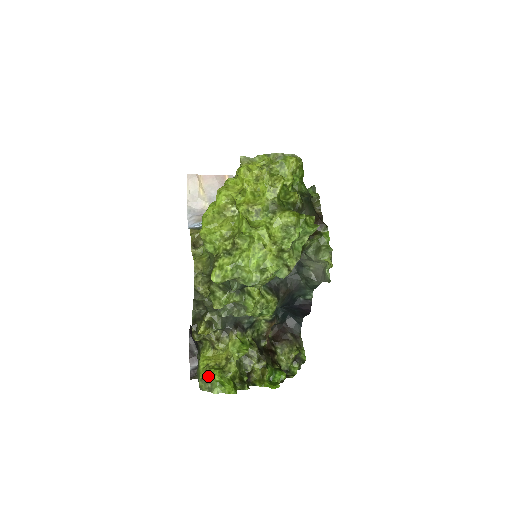
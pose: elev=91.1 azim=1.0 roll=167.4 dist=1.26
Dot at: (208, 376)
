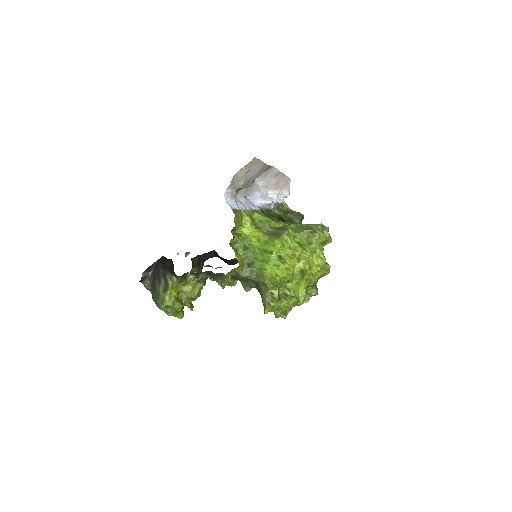
Dot at: (174, 307)
